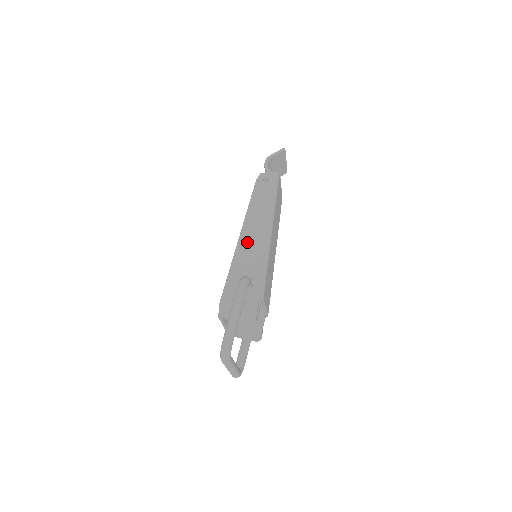
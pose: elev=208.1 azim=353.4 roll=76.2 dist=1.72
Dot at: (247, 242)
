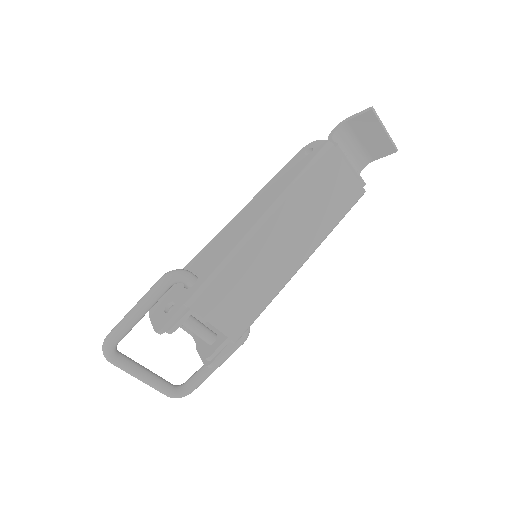
Dot at: (230, 230)
